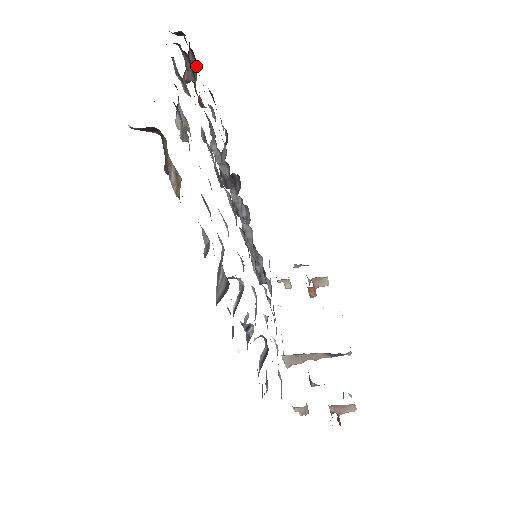
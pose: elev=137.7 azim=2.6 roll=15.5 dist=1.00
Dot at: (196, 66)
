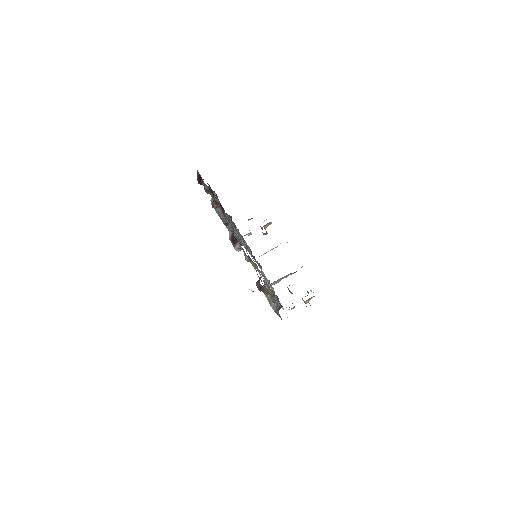
Dot at: (211, 190)
